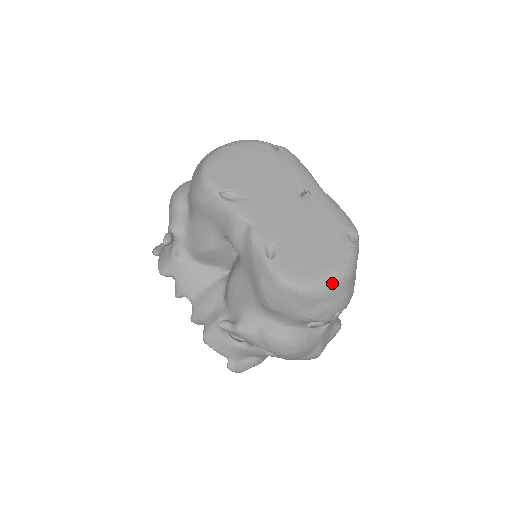
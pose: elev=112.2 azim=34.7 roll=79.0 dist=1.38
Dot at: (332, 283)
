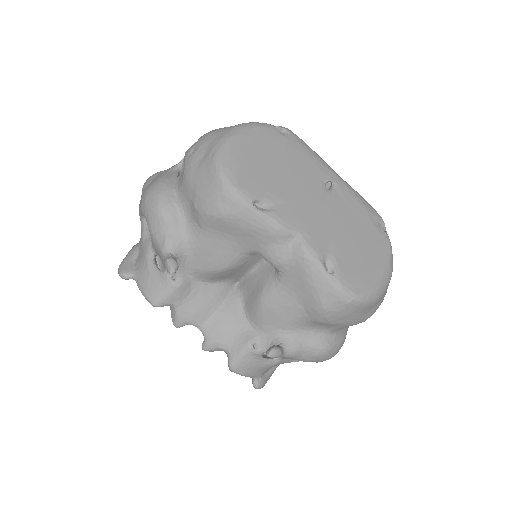
Dot at: (387, 283)
